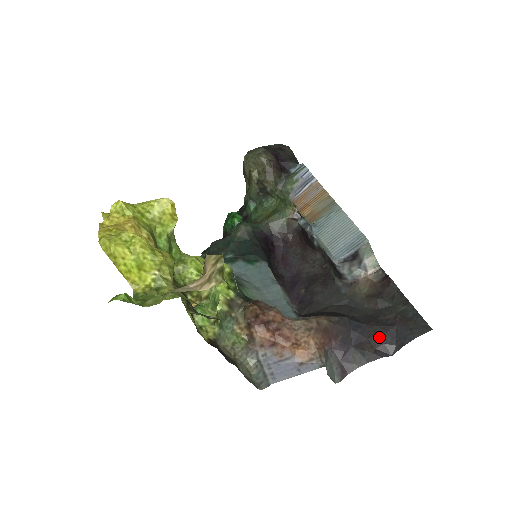
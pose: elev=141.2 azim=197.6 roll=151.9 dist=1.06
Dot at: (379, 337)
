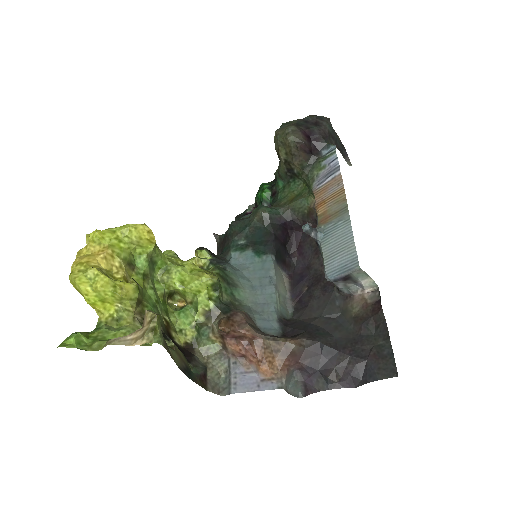
Dot at: (347, 367)
